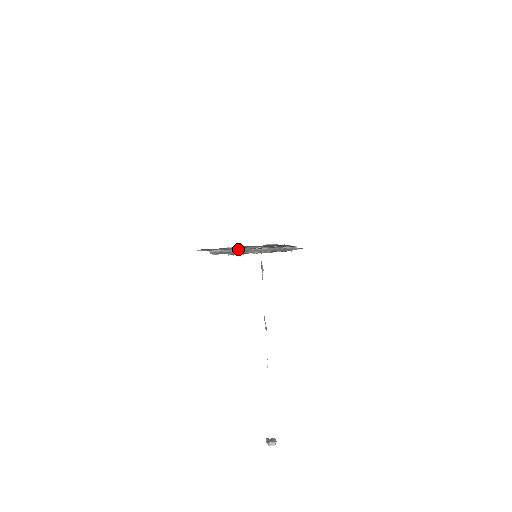
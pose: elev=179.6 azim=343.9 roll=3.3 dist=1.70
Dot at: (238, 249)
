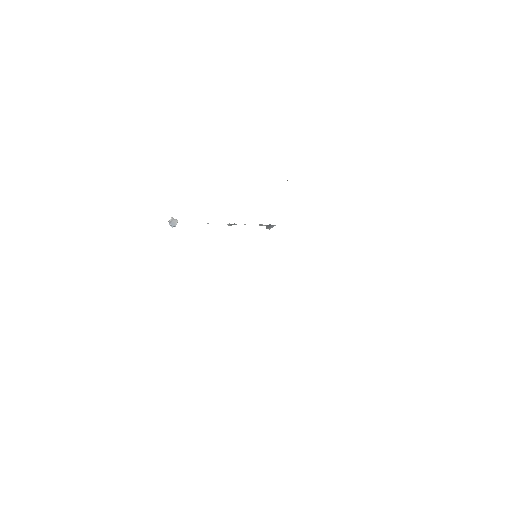
Dot at: occluded
